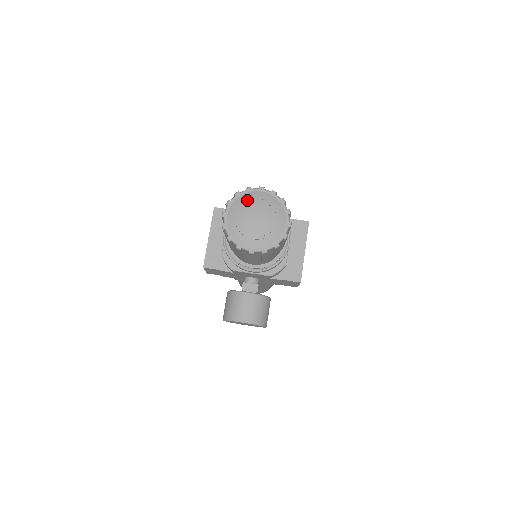
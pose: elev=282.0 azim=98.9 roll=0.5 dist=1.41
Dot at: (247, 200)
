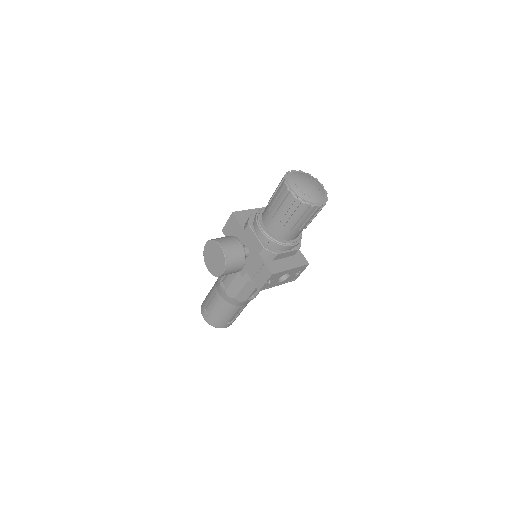
Dot at: (312, 178)
